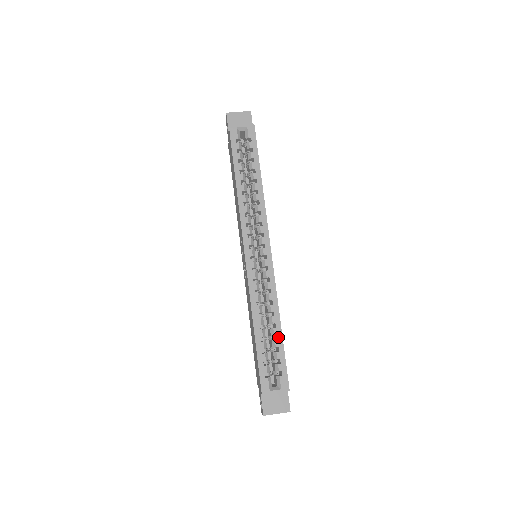
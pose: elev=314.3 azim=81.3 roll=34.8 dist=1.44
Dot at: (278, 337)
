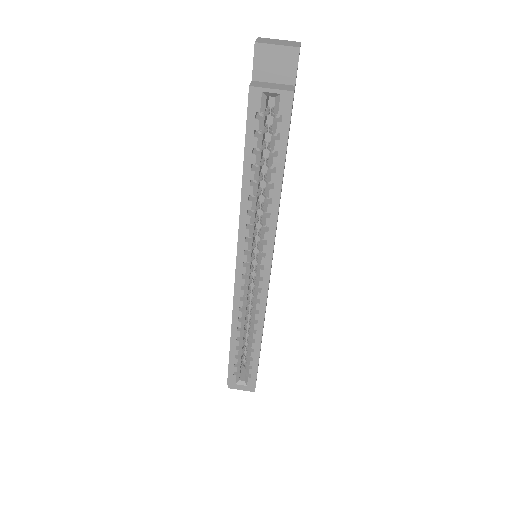
Dot at: (255, 350)
